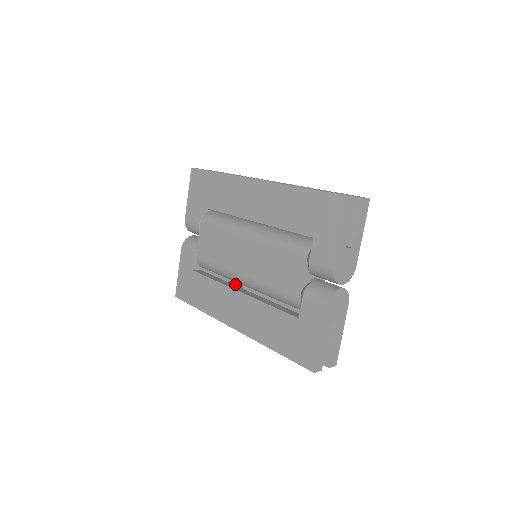
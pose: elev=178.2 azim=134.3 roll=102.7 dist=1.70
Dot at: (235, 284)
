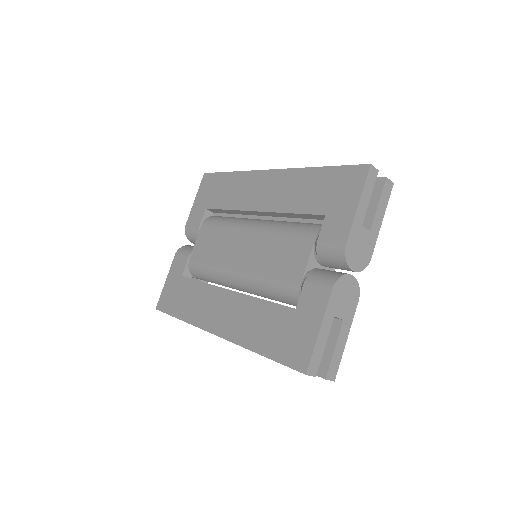
Dot at: occluded
